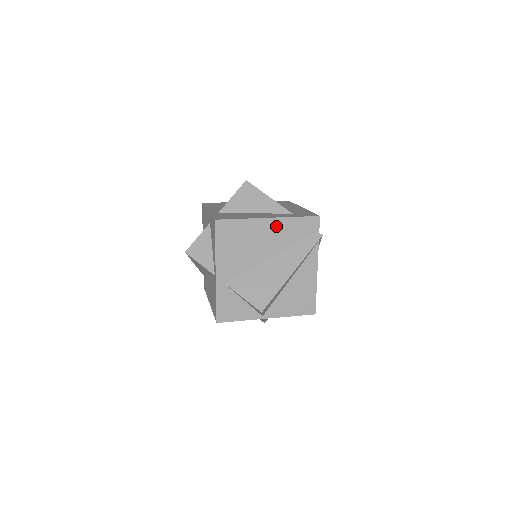
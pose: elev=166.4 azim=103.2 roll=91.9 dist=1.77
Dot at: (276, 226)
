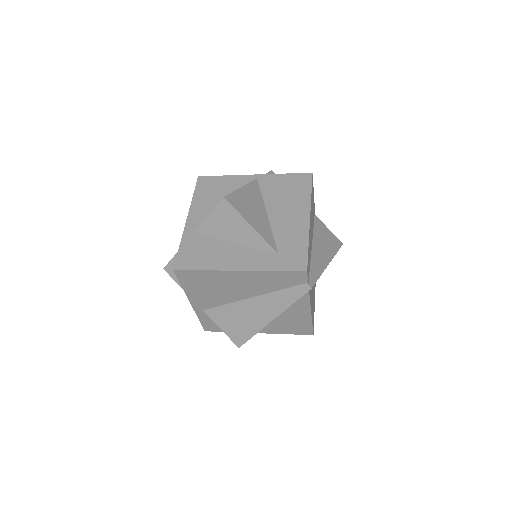
Dot at: (249, 277)
